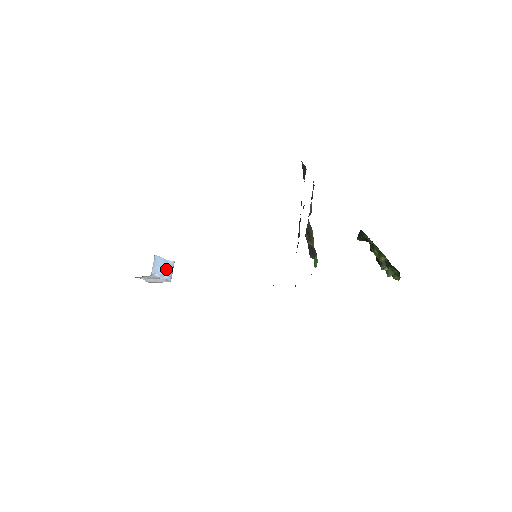
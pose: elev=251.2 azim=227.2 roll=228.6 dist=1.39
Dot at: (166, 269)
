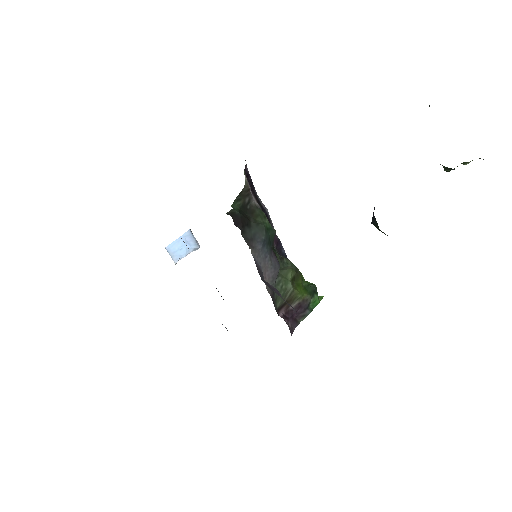
Dot at: (187, 243)
